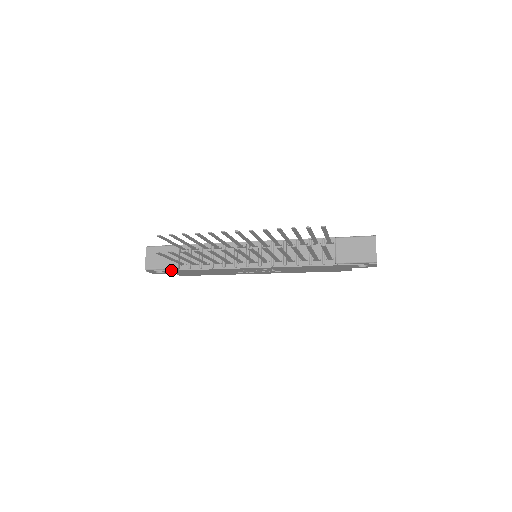
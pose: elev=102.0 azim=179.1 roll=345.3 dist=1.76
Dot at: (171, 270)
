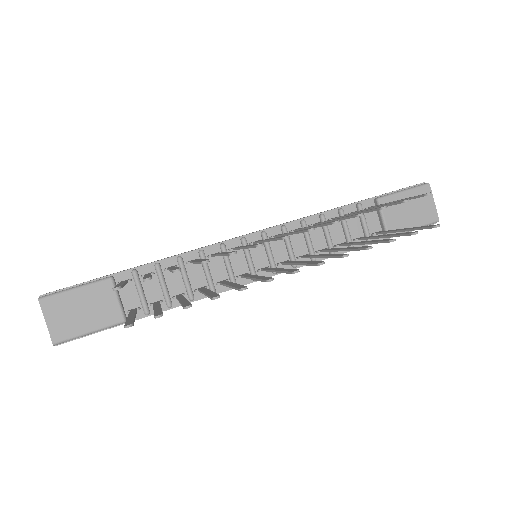
Dot at: (110, 327)
